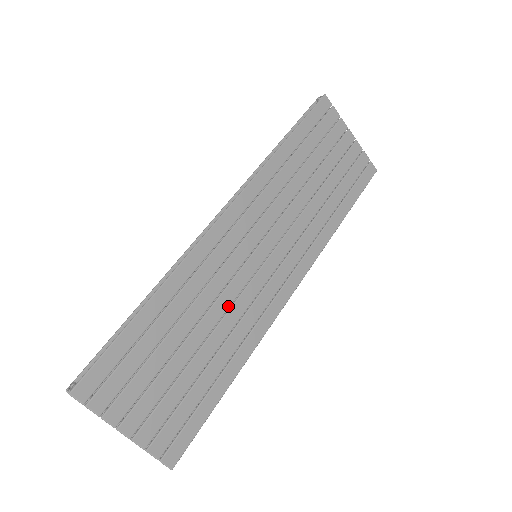
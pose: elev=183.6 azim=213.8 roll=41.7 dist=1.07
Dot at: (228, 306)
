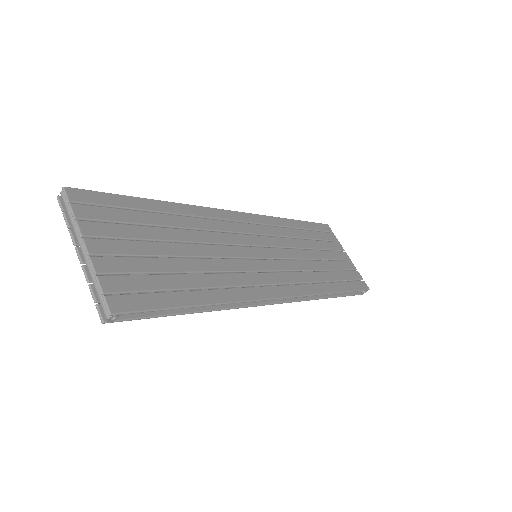
Dot at: (223, 256)
